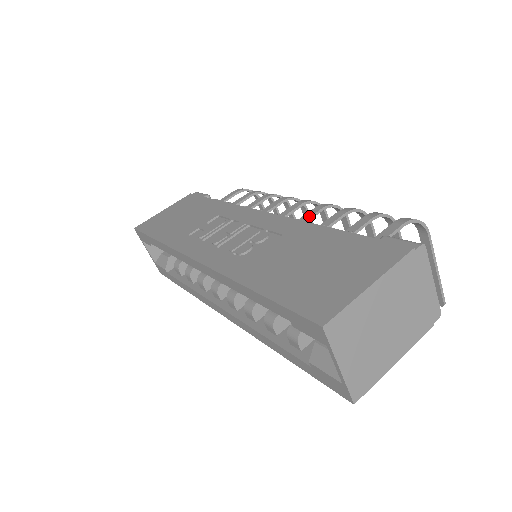
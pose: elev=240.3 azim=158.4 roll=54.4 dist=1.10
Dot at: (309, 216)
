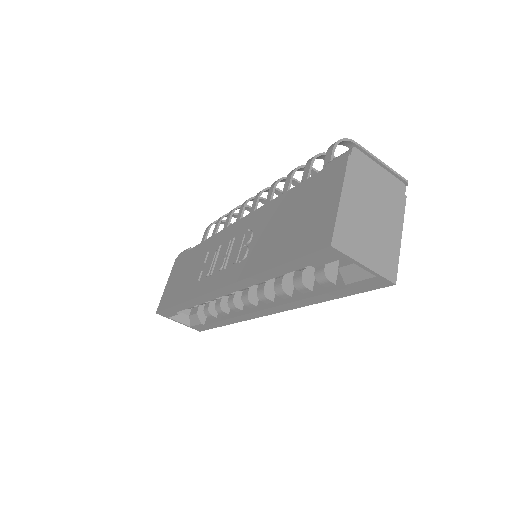
Dot at: (269, 199)
